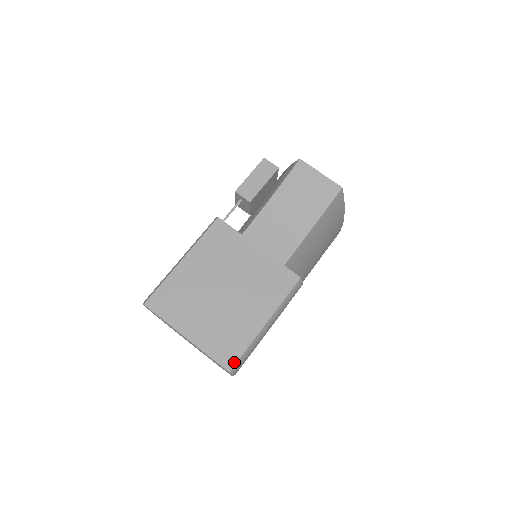
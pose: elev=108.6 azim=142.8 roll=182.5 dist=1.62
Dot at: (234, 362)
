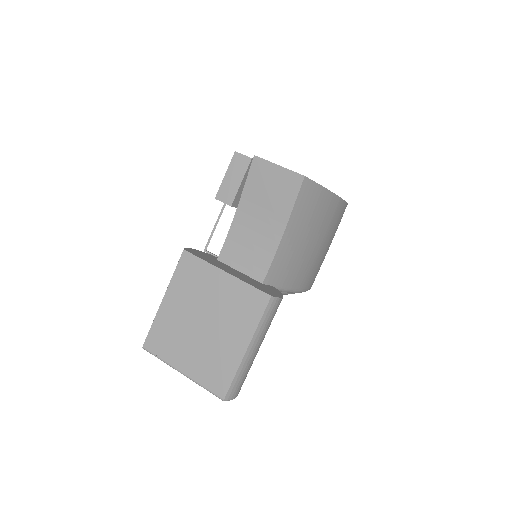
Dot at: (225, 391)
